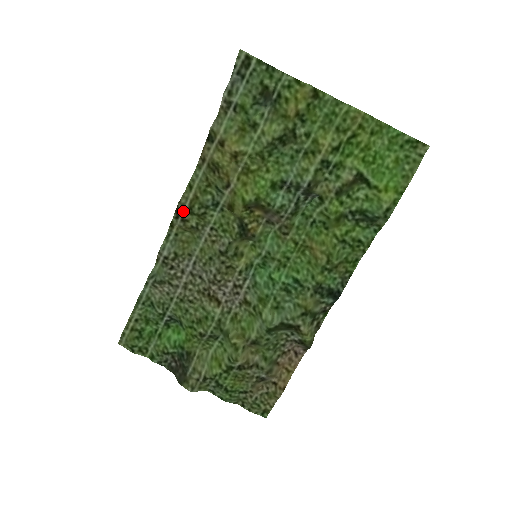
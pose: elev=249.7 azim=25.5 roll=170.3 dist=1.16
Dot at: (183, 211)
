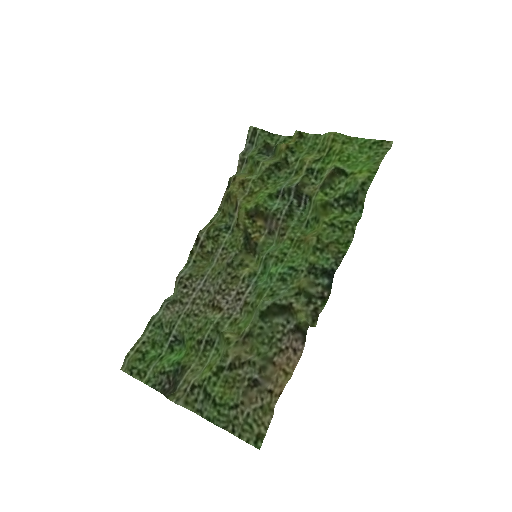
Dot at: (202, 238)
